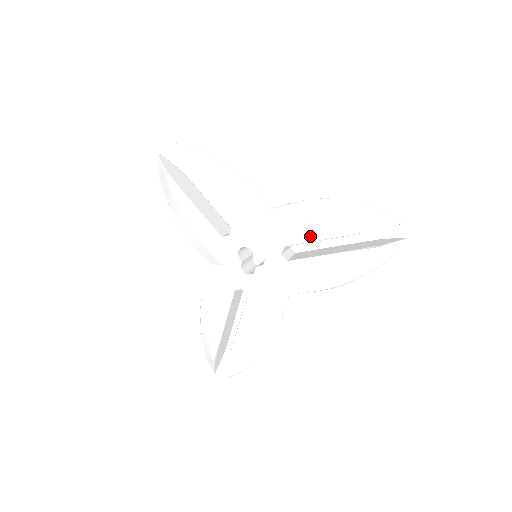
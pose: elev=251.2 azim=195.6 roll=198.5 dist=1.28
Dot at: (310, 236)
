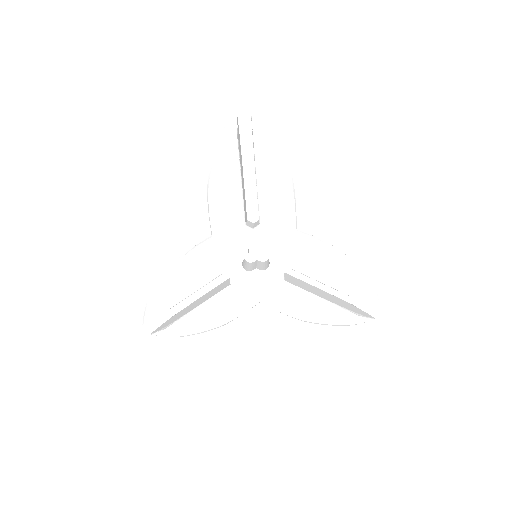
Dot at: (317, 275)
